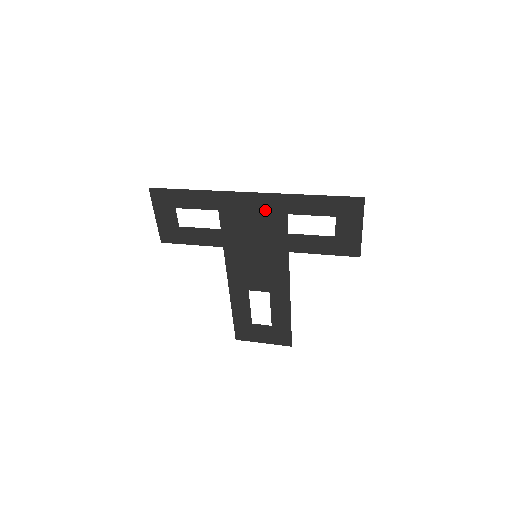
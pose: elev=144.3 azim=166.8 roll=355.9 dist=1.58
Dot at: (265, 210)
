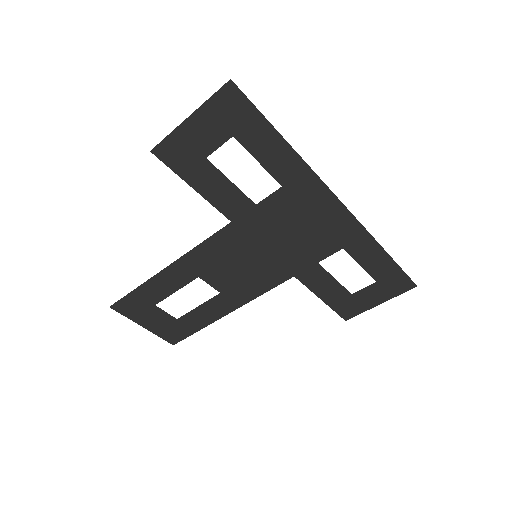
Dot at: (329, 228)
